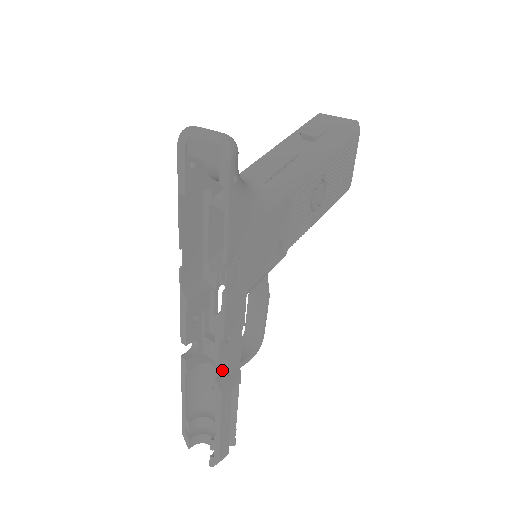
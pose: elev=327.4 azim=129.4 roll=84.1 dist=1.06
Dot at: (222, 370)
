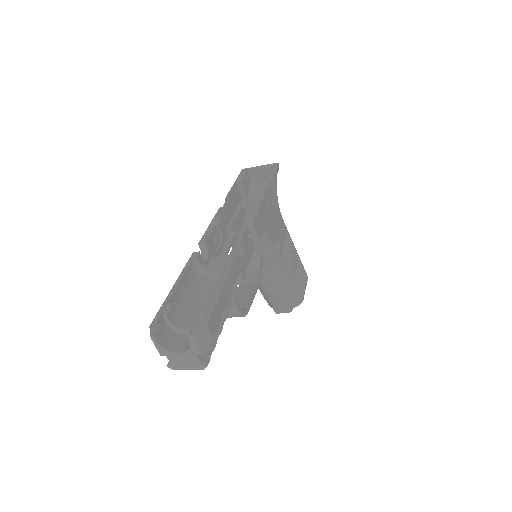
Dot at: occluded
